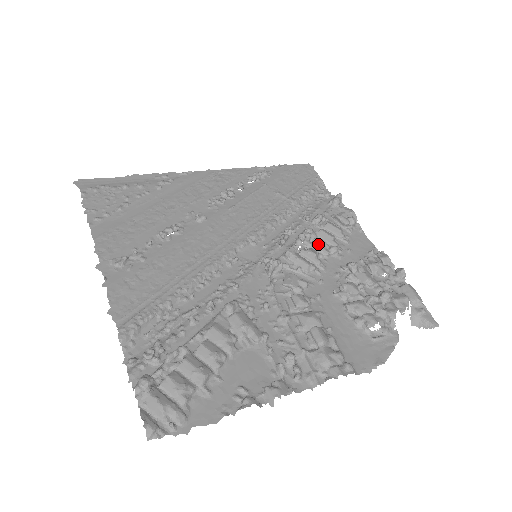
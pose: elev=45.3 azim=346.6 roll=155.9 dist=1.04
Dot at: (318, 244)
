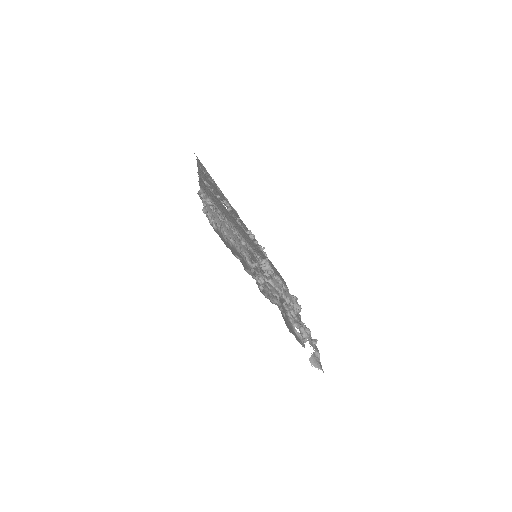
Dot at: (283, 289)
